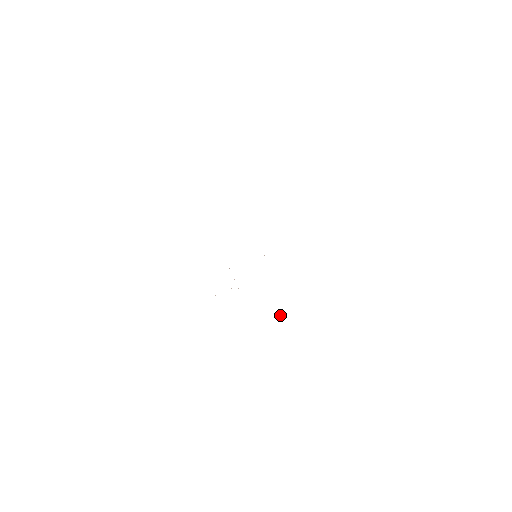
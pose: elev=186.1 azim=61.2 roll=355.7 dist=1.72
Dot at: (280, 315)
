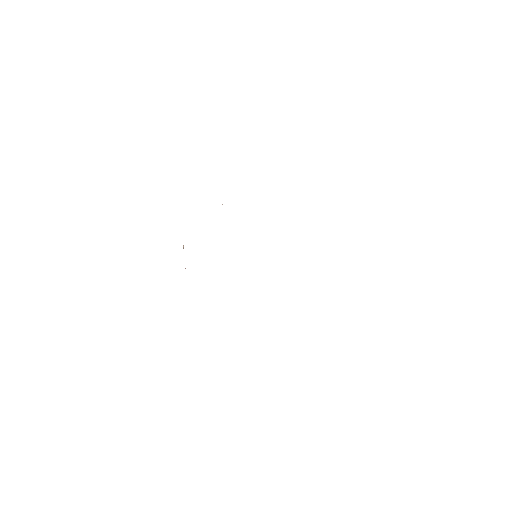
Dot at: occluded
